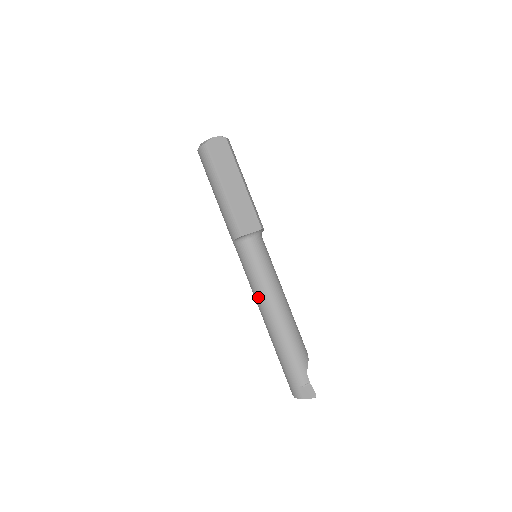
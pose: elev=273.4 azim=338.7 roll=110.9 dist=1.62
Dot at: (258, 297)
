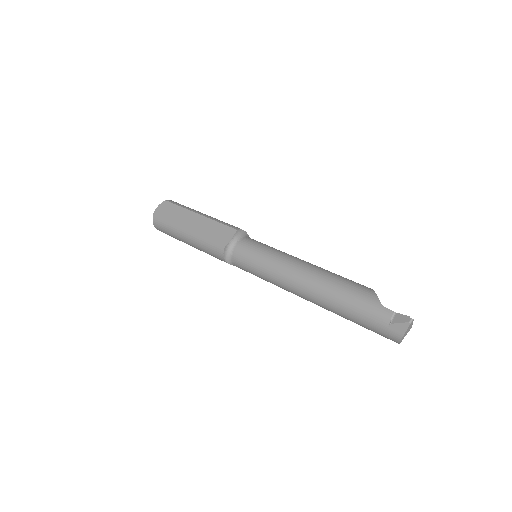
Dot at: (281, 284)
